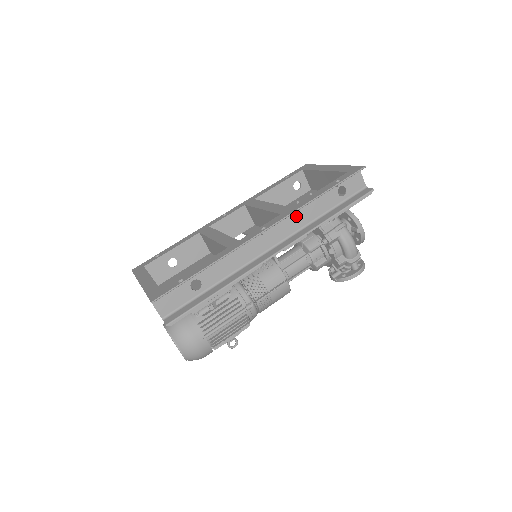
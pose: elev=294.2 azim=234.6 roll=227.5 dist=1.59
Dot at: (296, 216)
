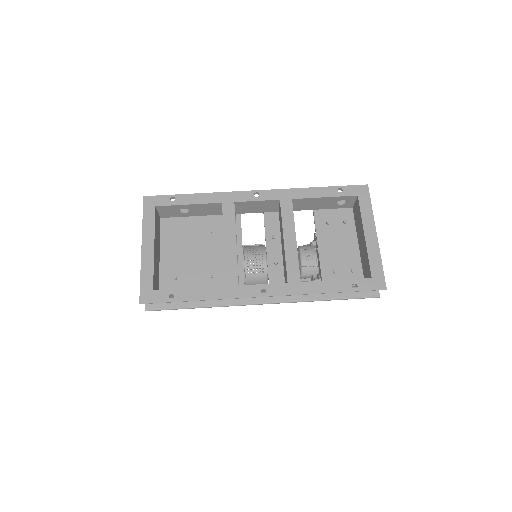
Dot at: occluded
